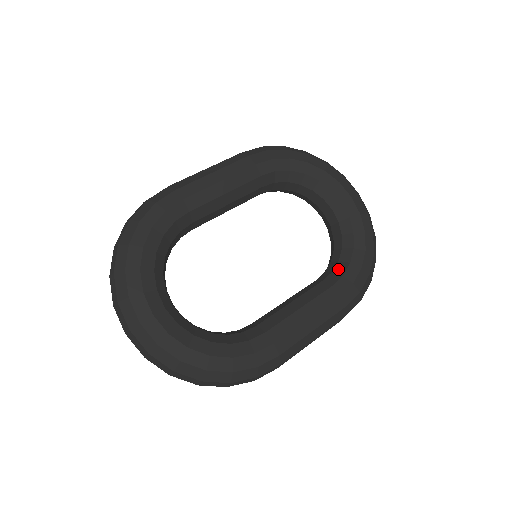
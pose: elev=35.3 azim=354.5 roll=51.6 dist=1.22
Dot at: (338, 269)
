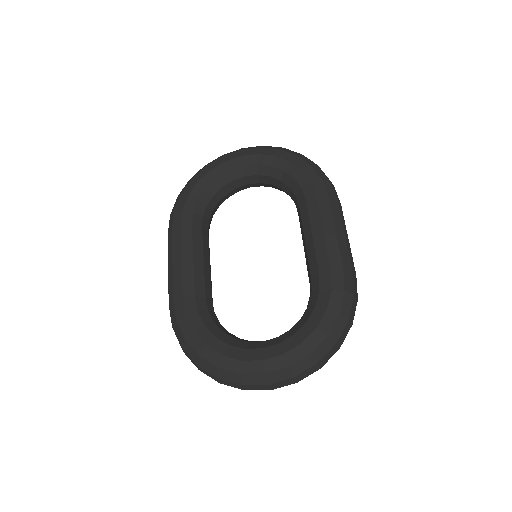
Dot at: (295, 191)
